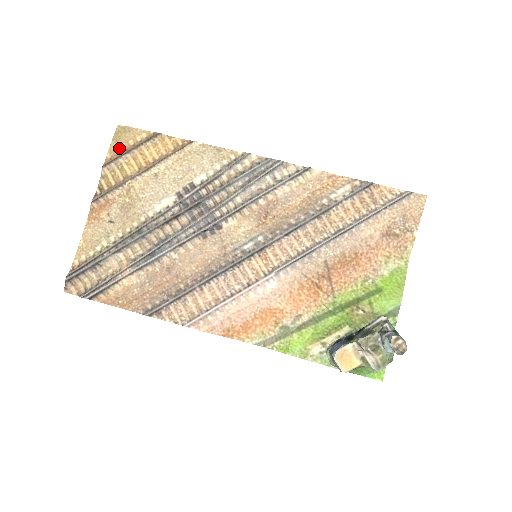
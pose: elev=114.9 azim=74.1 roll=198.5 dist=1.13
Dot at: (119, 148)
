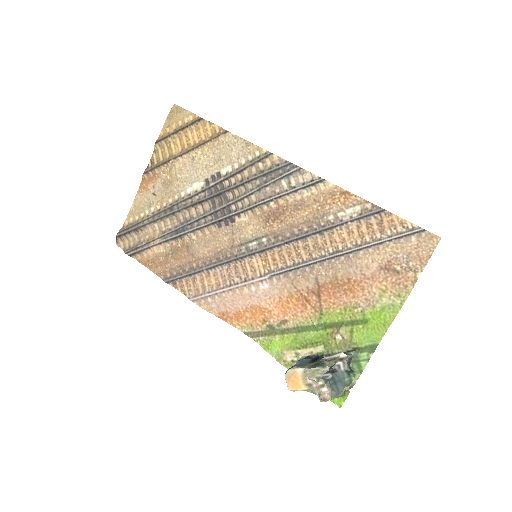
Dot at: (170, 127)
